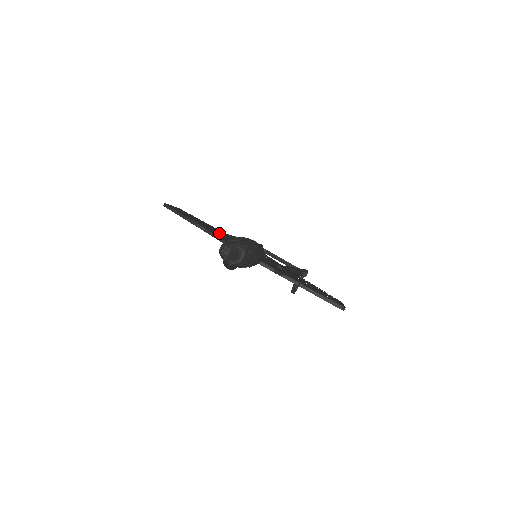
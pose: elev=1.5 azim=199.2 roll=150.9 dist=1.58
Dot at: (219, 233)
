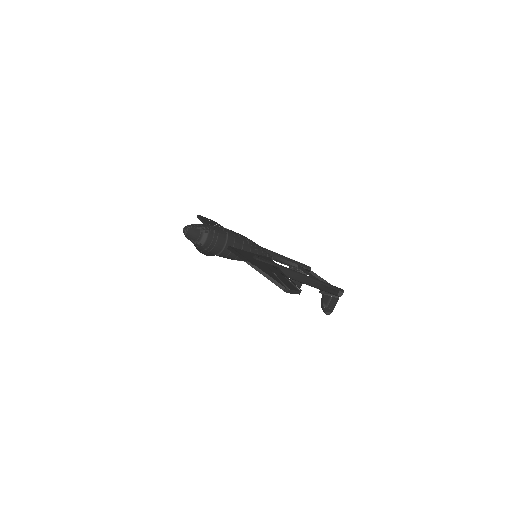
Dot at: occluded
